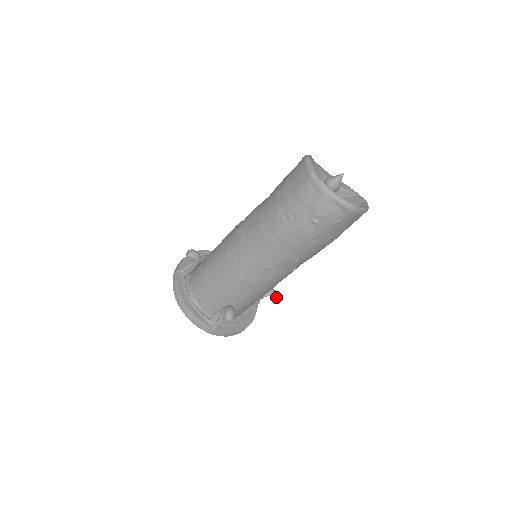
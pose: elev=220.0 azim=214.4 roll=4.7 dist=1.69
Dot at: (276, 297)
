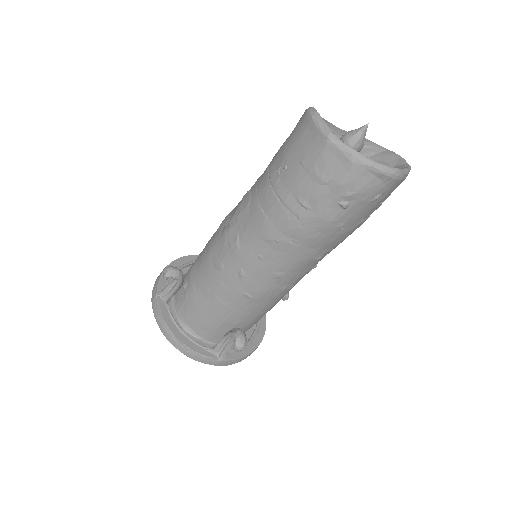
Dot at: (288, 297)
